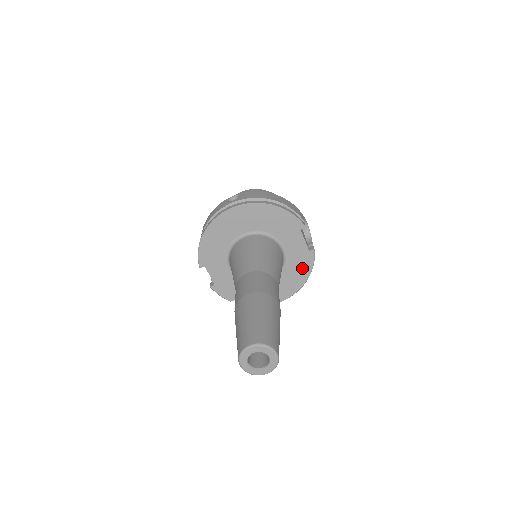
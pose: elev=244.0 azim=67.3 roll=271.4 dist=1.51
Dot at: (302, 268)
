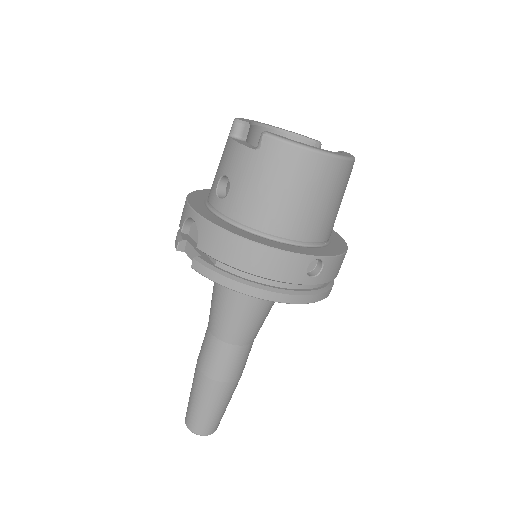
Dot at: occluded
